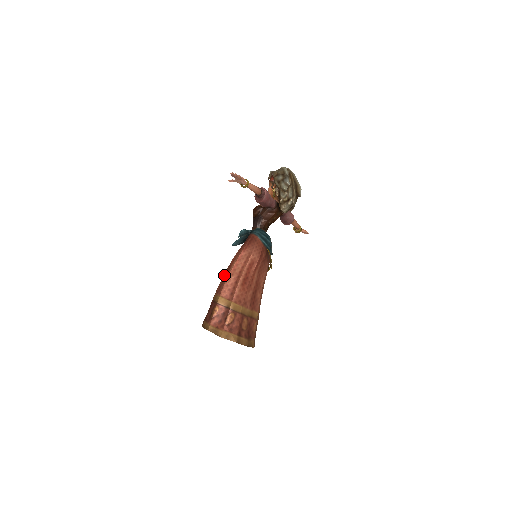
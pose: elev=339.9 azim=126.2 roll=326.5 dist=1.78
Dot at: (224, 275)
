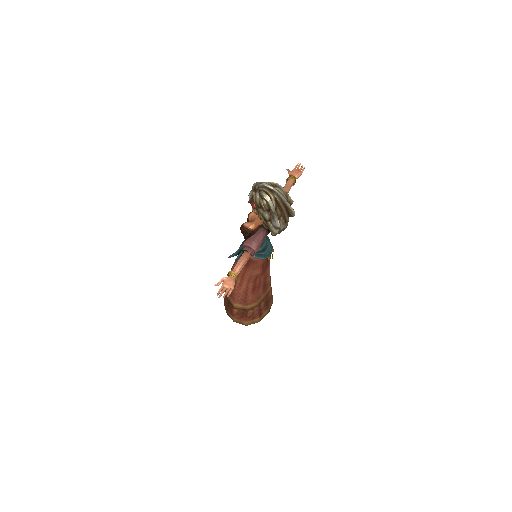
Dot at: occluded
